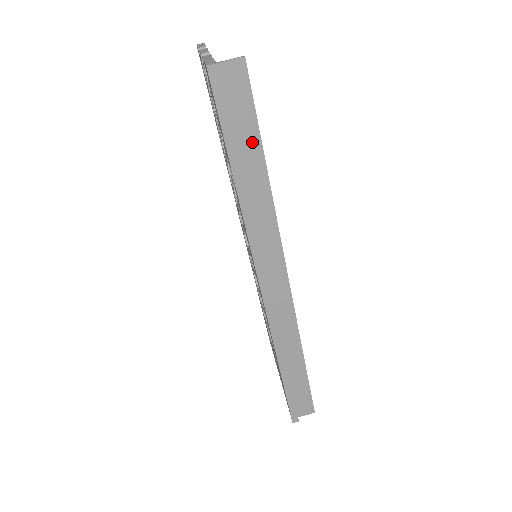
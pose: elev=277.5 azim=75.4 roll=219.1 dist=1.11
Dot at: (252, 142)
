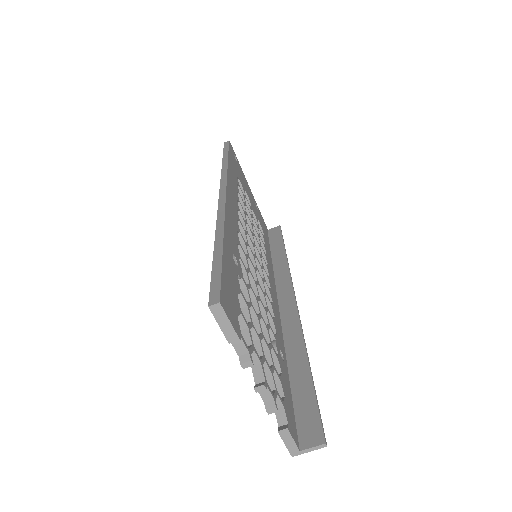
Dot at: (306, 389)
